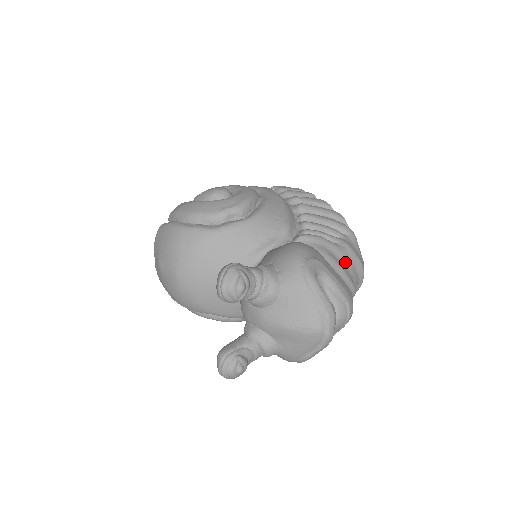
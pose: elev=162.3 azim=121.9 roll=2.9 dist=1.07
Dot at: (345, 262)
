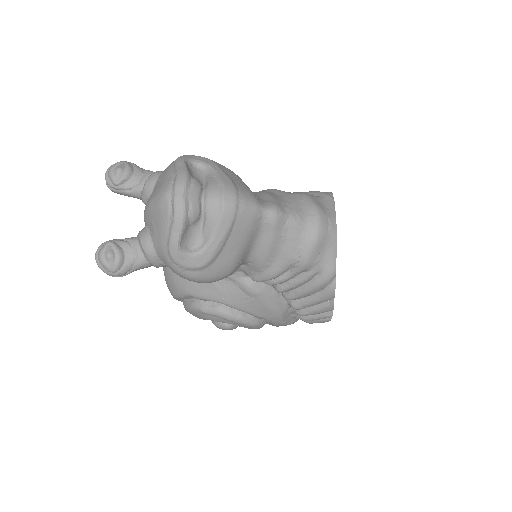
Dot at: (286, 199)
